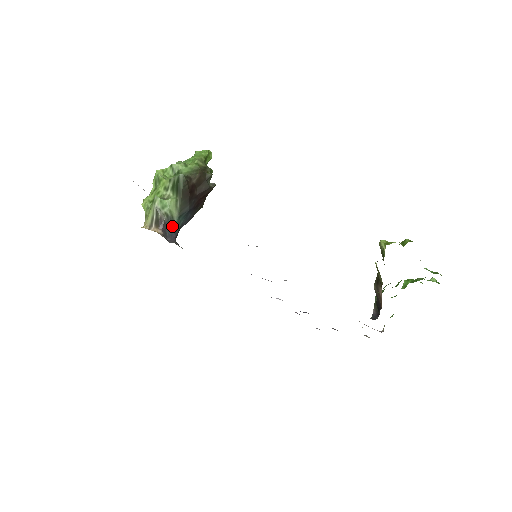
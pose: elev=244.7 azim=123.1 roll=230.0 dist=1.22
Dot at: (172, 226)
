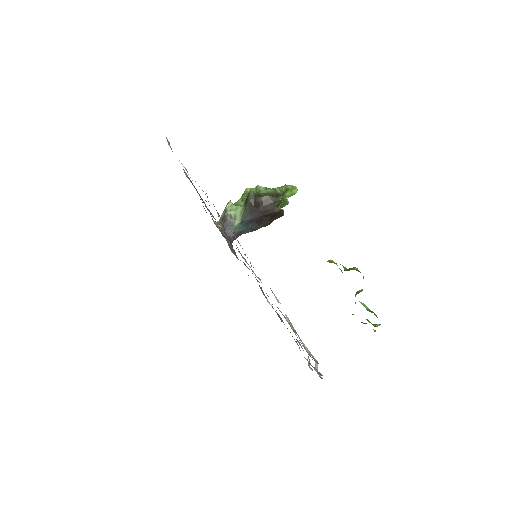
Dot at: (232, 227)
